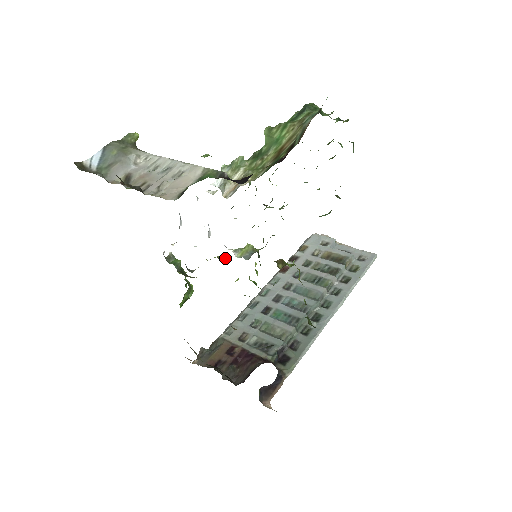
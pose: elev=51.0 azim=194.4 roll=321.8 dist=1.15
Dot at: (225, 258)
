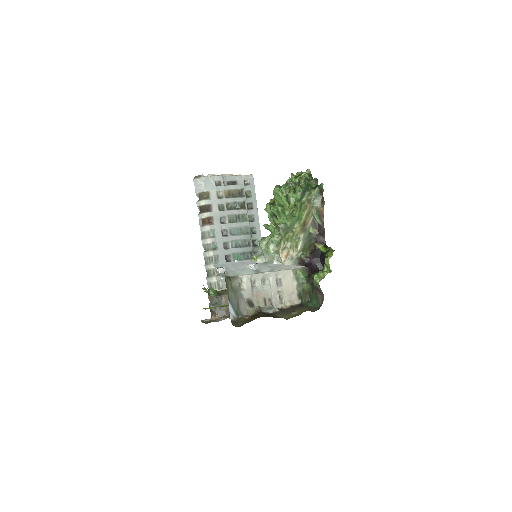
Dot at: occluded
